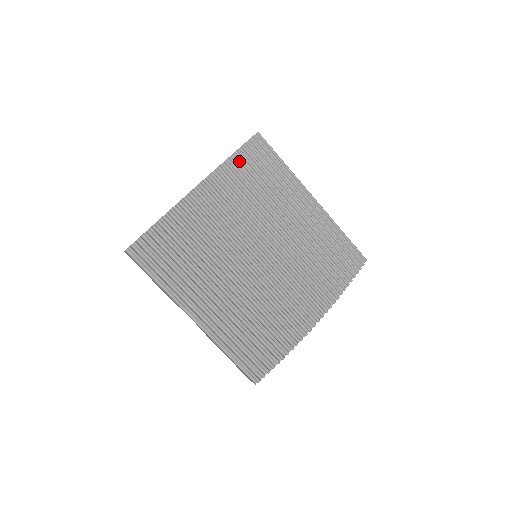
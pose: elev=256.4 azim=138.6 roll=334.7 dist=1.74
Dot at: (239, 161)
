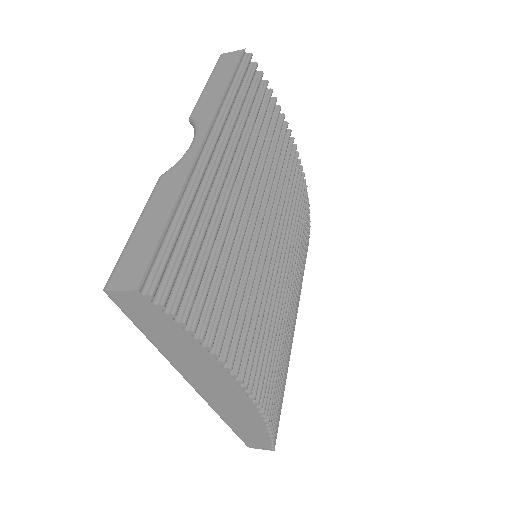
Dot at: occluded
